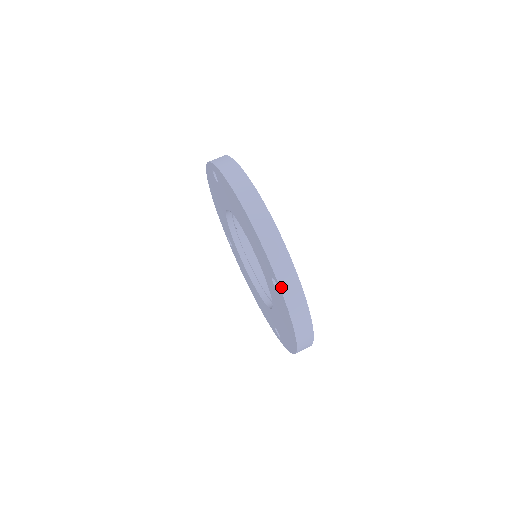
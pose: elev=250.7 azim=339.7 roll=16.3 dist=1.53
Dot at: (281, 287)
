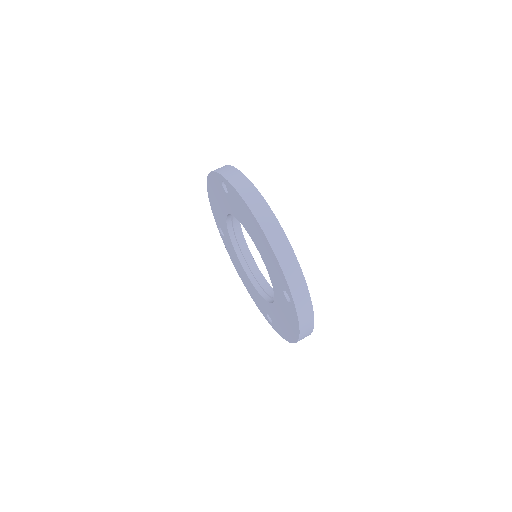
Dot at: (295, 301)
